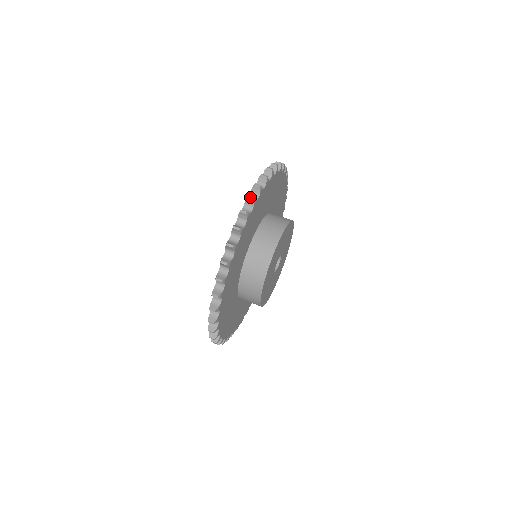
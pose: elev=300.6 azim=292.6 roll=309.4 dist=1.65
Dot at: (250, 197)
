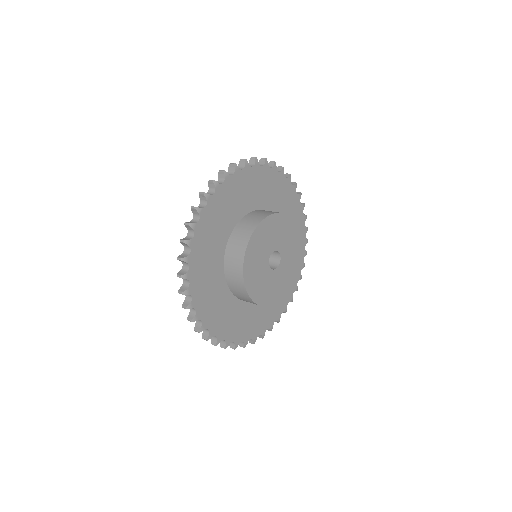
Dot at: (221, 170)
